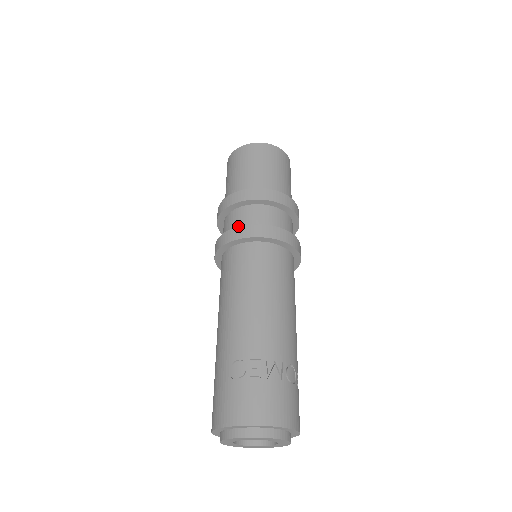
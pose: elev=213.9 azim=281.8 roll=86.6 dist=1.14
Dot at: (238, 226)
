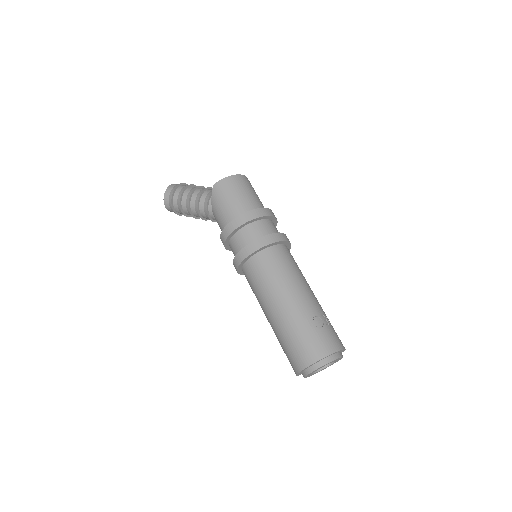
Dot at: (265, 233)
